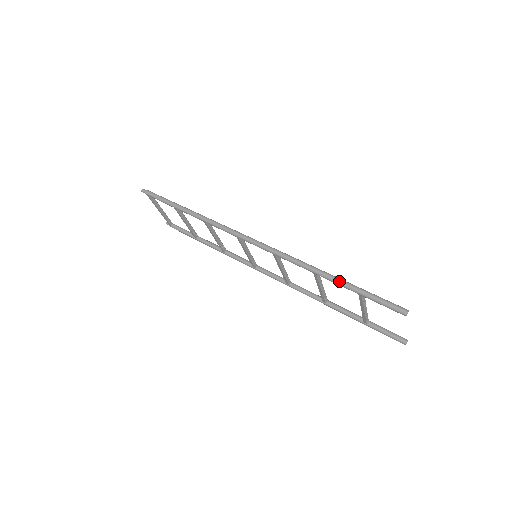
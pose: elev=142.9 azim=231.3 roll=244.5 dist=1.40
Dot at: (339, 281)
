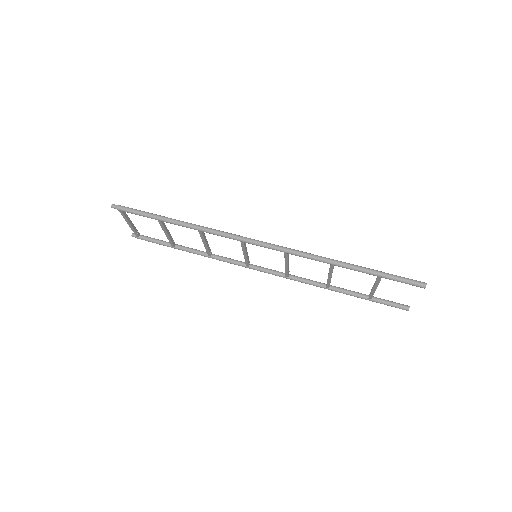
Dot at: (359, 268)
